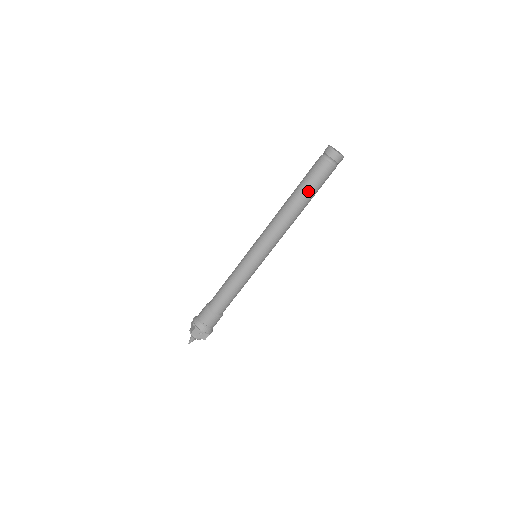
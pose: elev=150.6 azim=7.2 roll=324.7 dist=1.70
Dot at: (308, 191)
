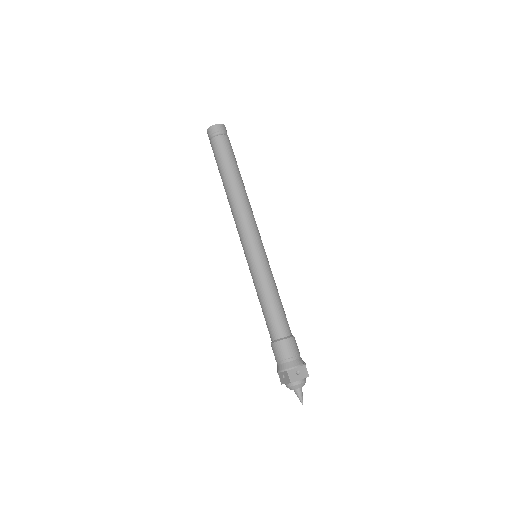
Dot at: (230, 166)
